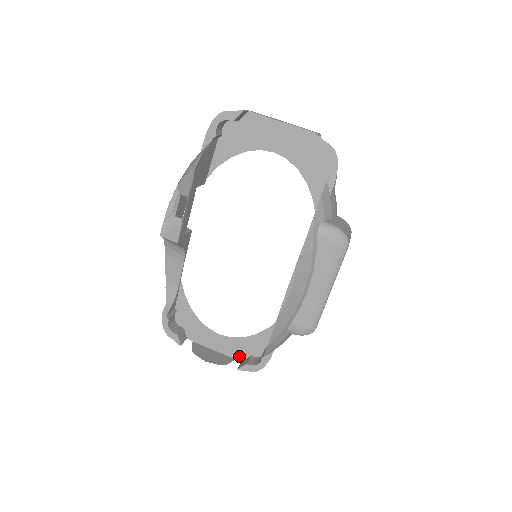
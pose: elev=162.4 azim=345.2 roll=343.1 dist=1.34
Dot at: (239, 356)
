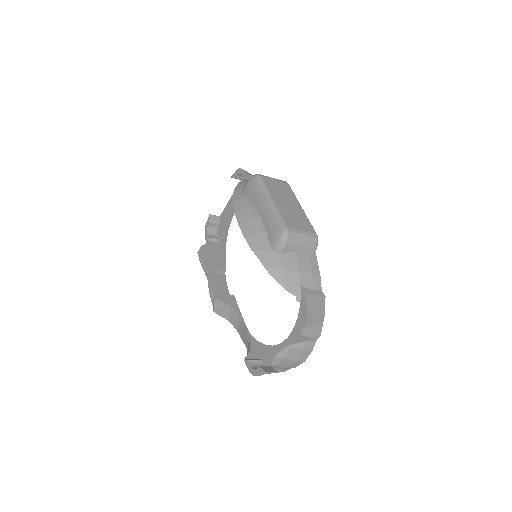
Dot at: occluded
